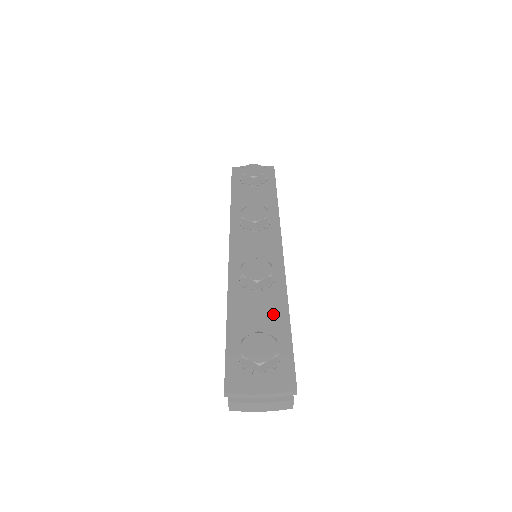
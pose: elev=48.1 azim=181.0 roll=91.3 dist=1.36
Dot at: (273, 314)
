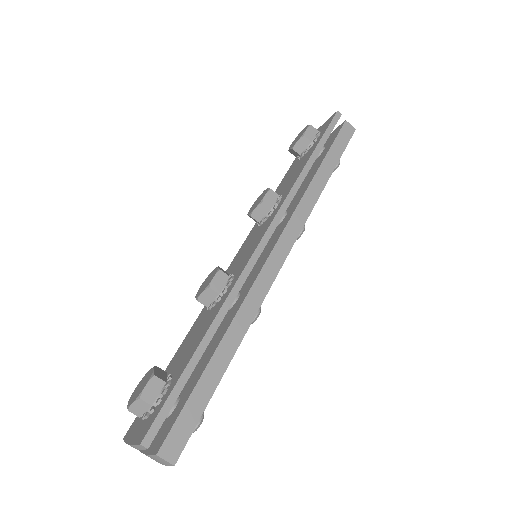
Dot at: (197, 338)
